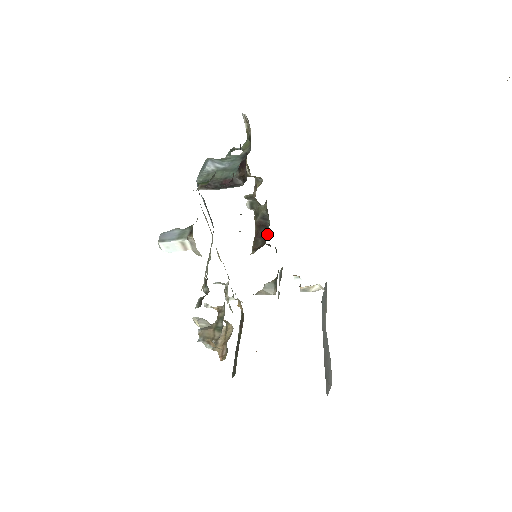
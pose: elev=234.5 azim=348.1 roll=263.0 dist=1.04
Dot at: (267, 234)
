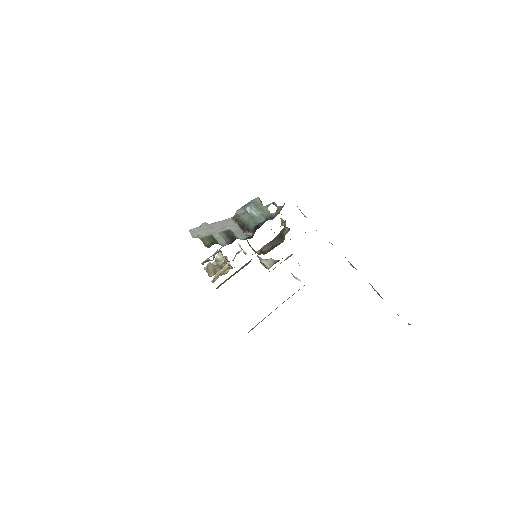
Dot at: occluded
